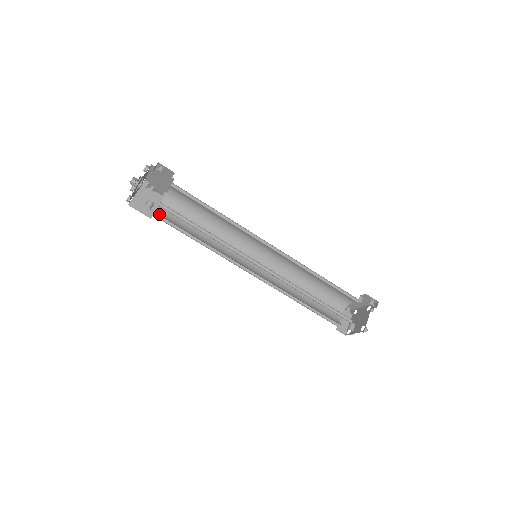
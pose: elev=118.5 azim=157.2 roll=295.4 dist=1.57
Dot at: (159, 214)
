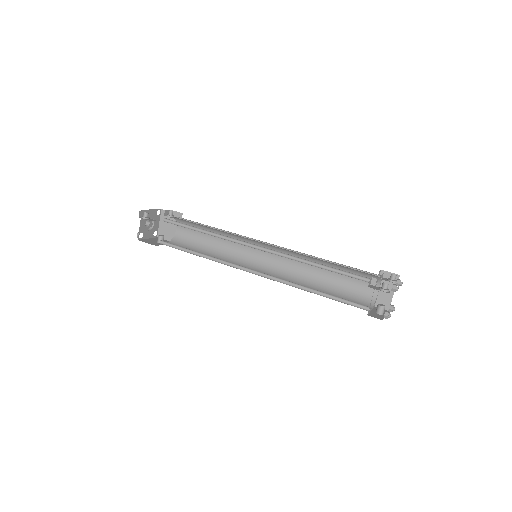
Dot at: (176, 239)
